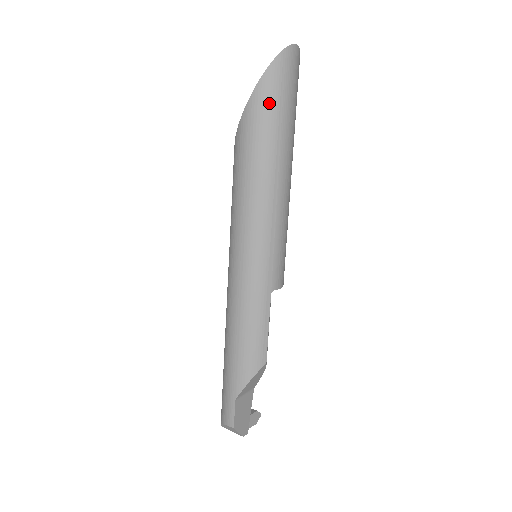
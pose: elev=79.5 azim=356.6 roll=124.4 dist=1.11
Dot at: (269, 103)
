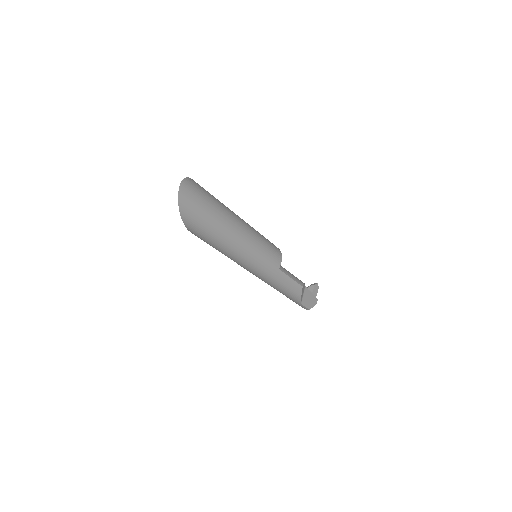
Dot at: (198, 223)
